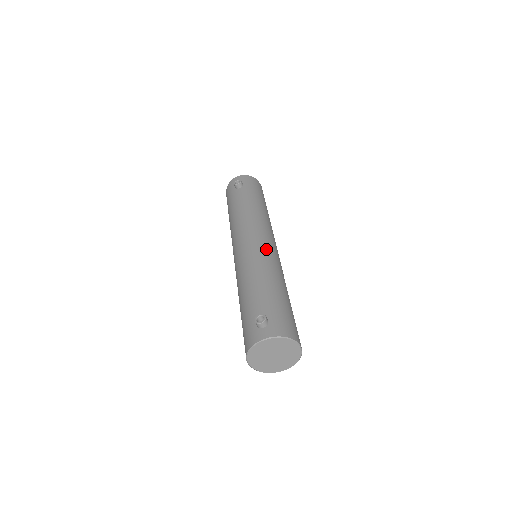
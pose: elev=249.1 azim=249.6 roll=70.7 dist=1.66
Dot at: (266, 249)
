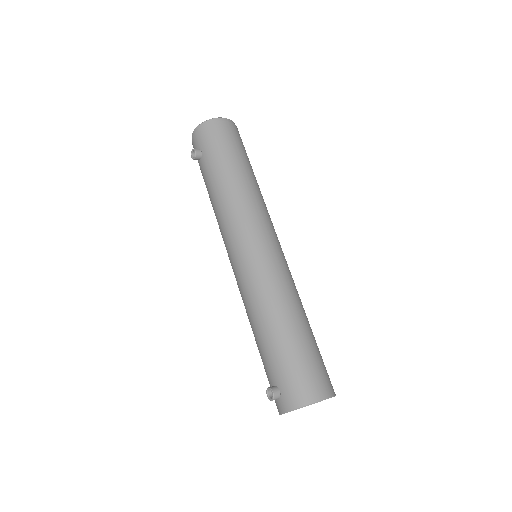
Dot at: (252, 268)
